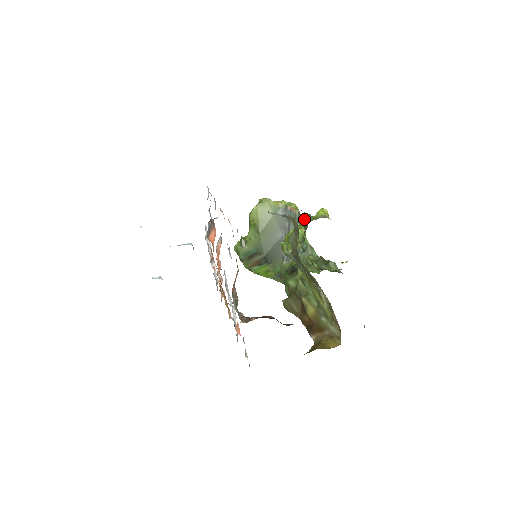
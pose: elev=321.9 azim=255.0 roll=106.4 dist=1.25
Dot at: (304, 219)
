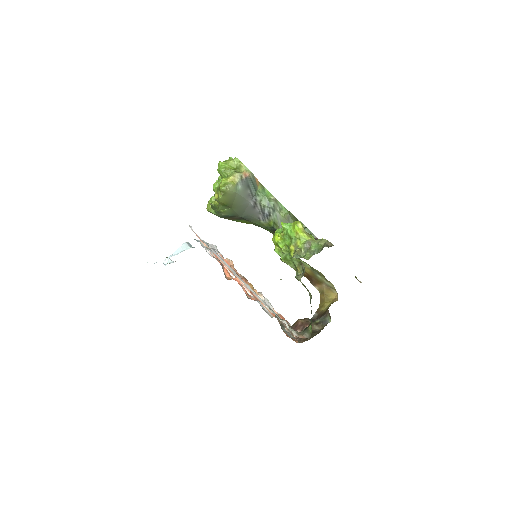
Dot at: occluded
